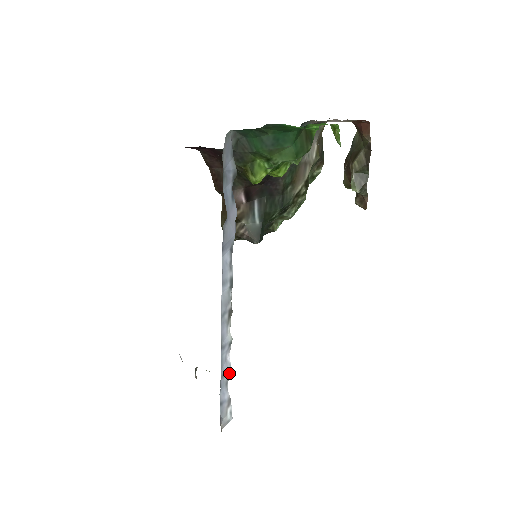
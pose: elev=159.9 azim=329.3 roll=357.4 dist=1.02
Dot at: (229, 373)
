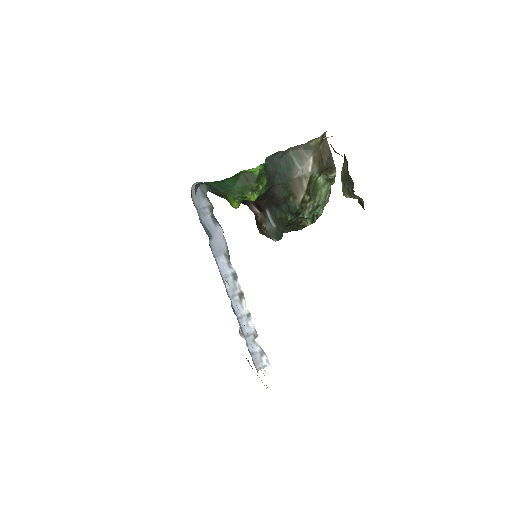
Dot at: (254, 334)
